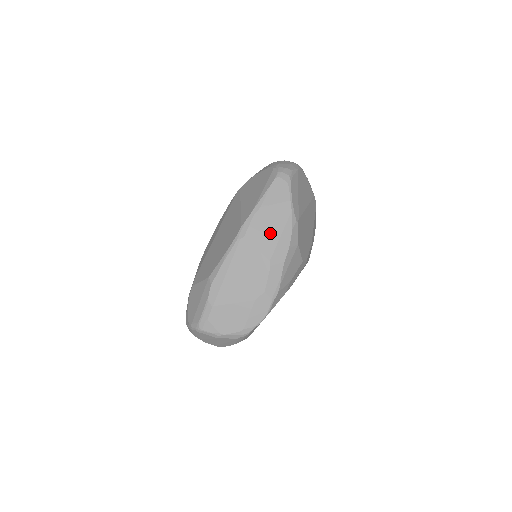
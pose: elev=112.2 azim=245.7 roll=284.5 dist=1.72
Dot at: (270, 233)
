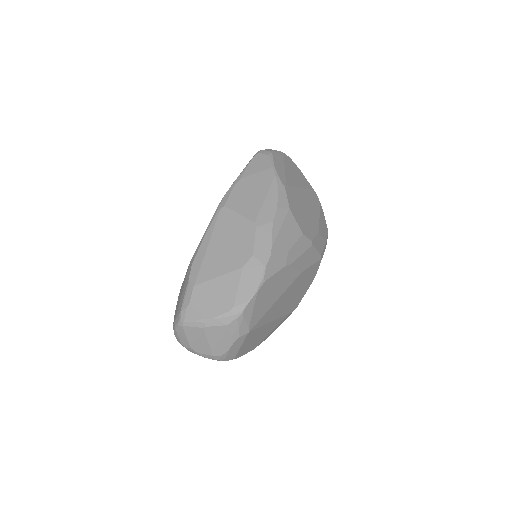
Dot at: (253, 198)
